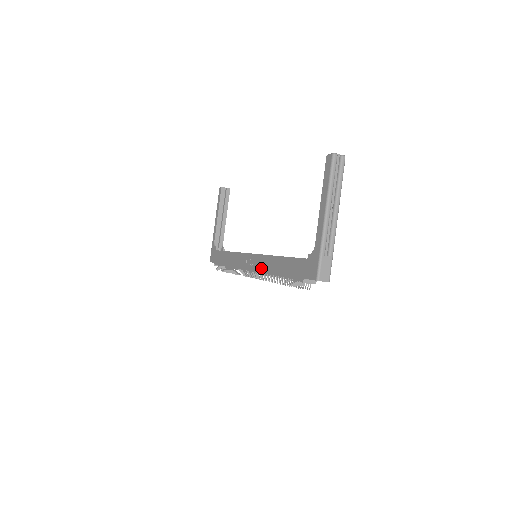
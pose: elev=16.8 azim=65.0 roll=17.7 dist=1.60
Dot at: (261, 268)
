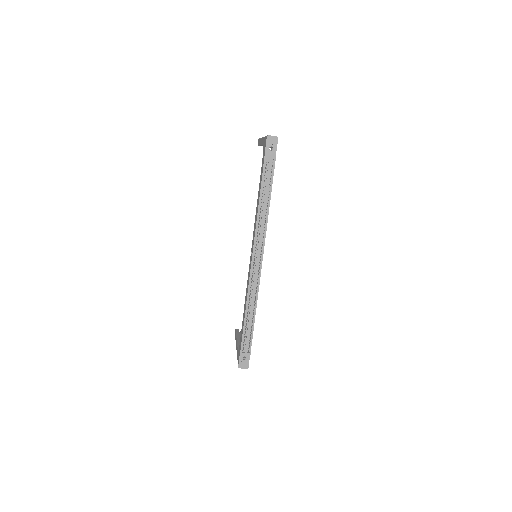
Dot at: (254, 231)
